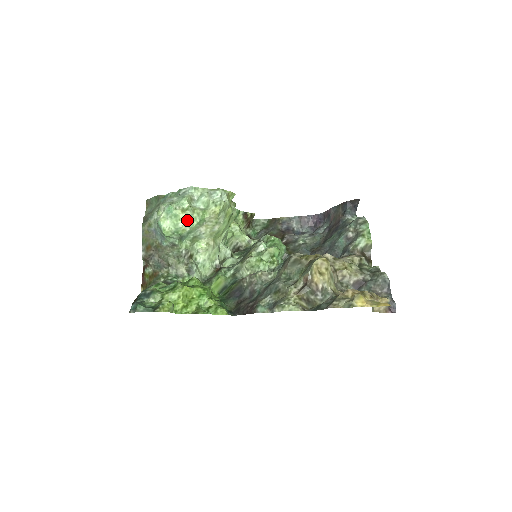
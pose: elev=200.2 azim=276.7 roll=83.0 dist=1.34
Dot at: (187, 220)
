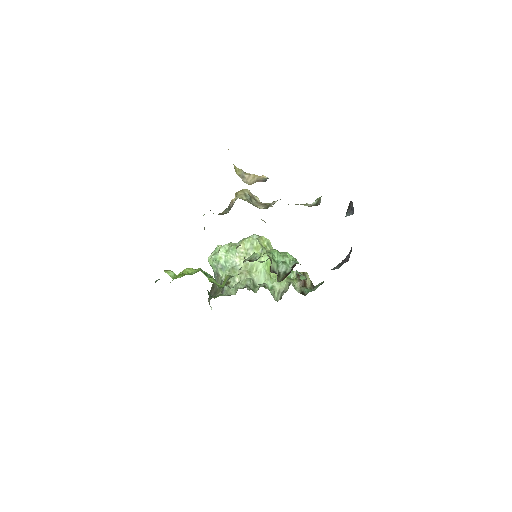
Dot at: (223, 250)
